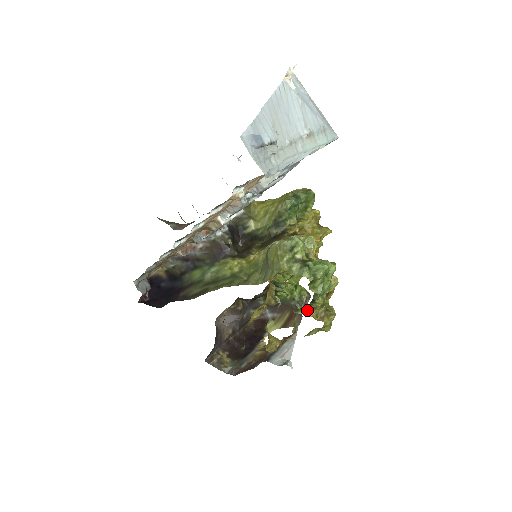
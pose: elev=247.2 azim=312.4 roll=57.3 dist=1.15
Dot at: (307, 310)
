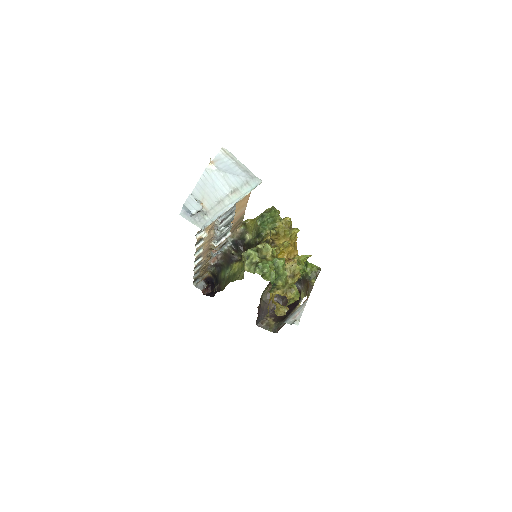
Dot at: (275, 290)
